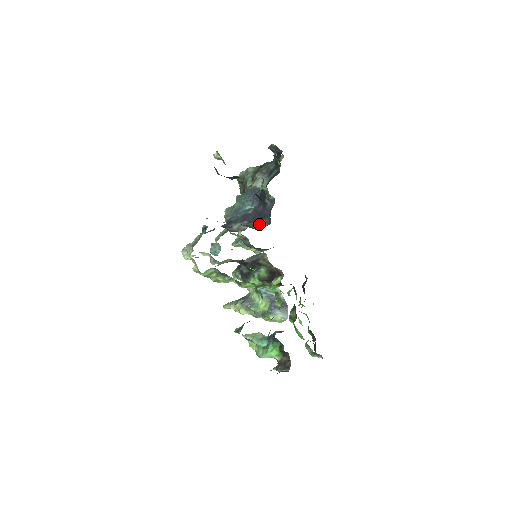
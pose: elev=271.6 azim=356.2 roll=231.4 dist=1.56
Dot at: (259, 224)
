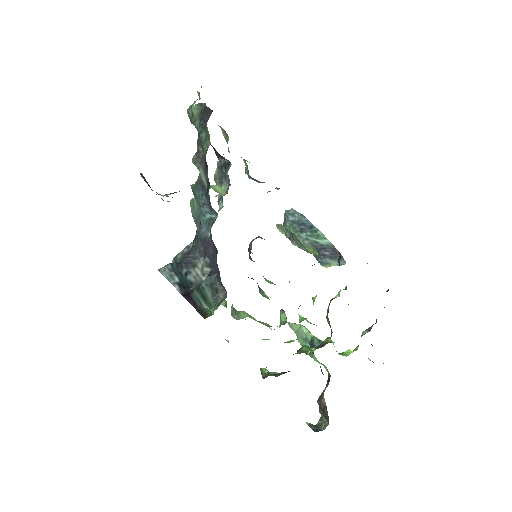
Dot at: (215, 290)
